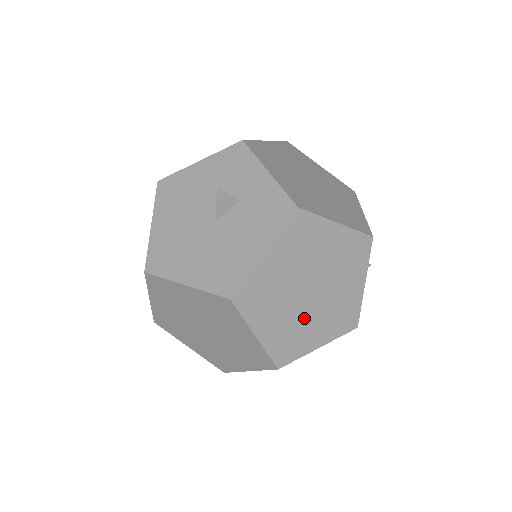
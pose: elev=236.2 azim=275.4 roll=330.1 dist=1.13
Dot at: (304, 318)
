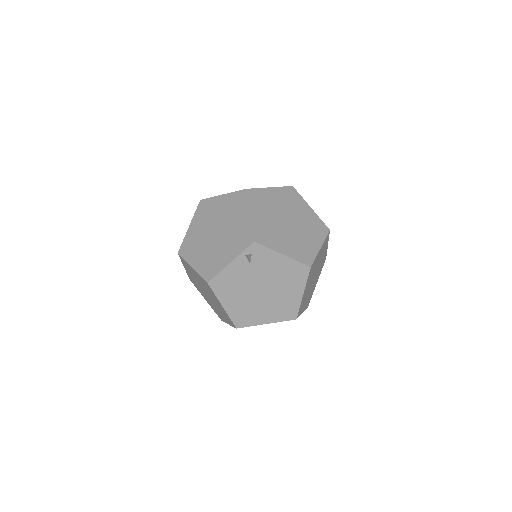
Dot at: occluded
